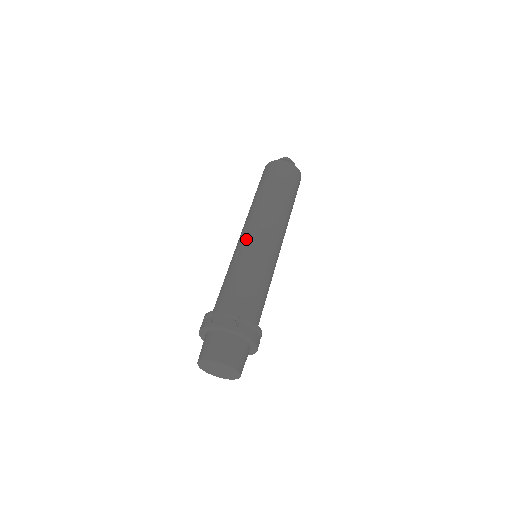
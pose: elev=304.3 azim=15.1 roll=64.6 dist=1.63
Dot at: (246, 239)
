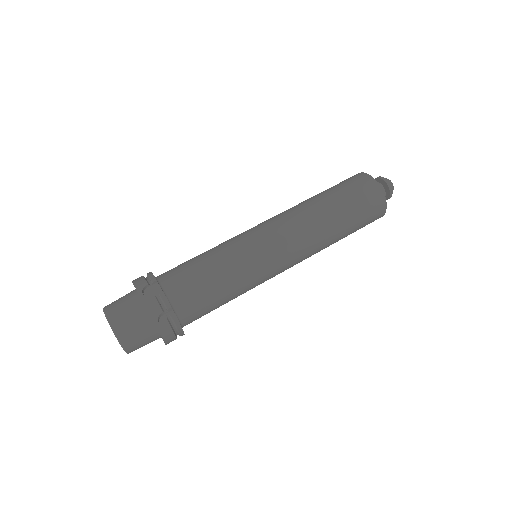
Dot at: (258, 236)
